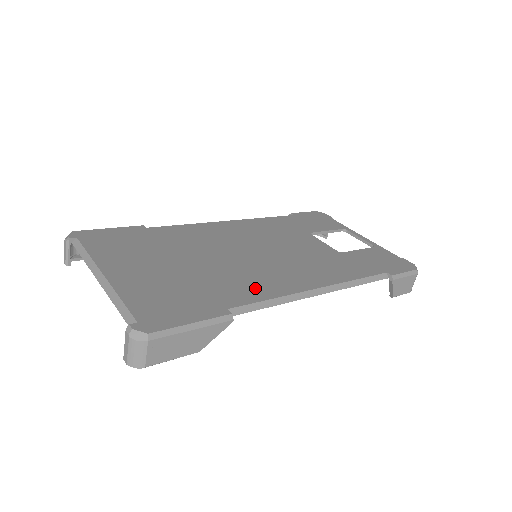
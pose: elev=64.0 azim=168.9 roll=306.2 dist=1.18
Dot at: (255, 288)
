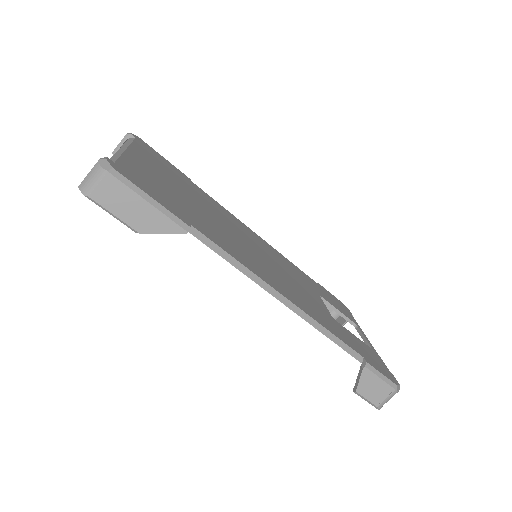
Dot at: (230, 247)
